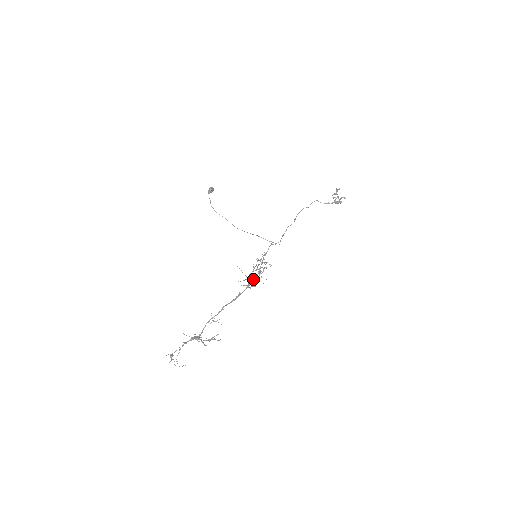
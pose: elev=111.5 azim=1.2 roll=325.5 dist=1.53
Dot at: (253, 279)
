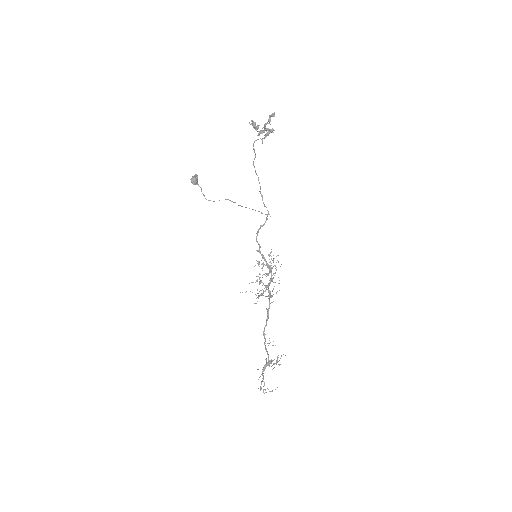
Dot at: (265, 291)
